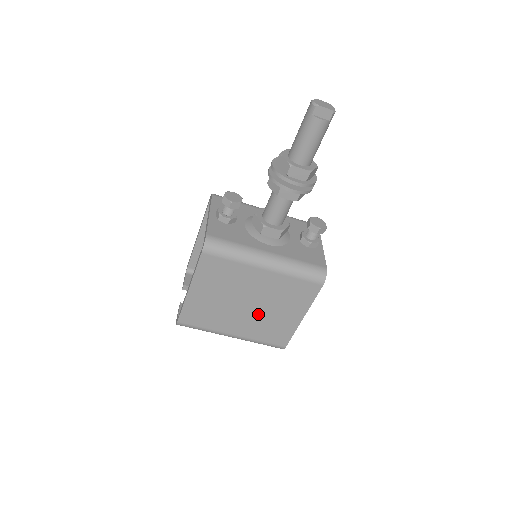
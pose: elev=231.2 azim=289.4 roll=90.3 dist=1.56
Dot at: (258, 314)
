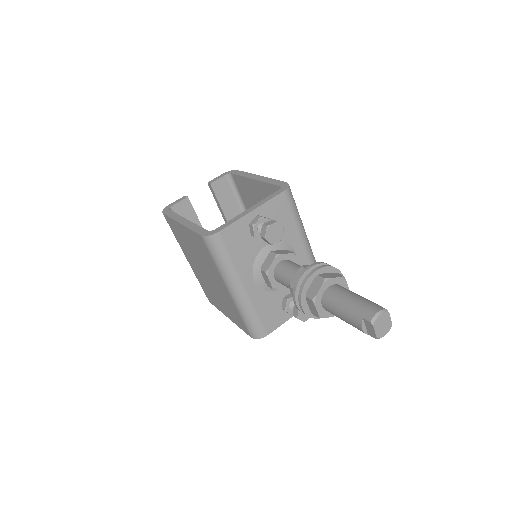
Dot at: (208, 282)
